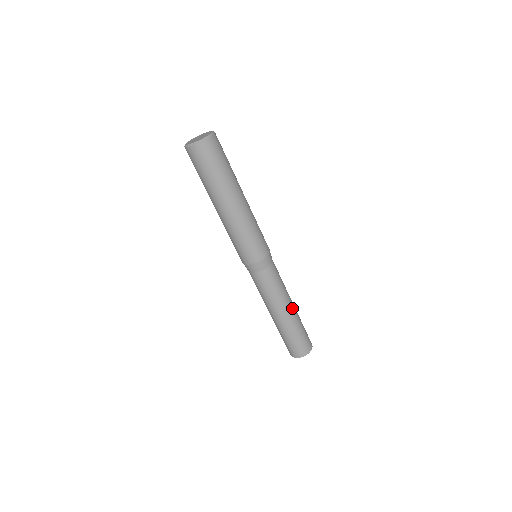
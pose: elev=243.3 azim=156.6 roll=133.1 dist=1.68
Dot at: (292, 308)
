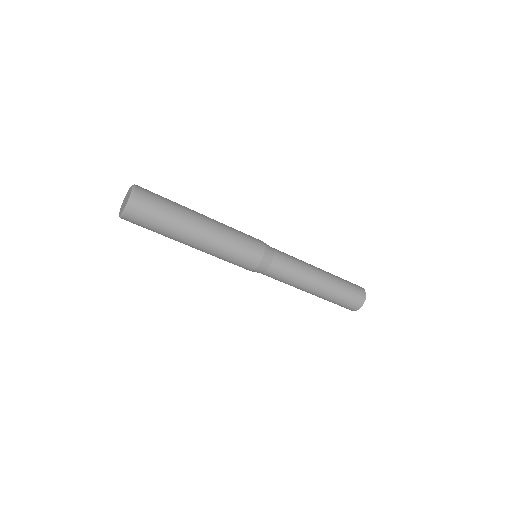
Dot at: (321, 277)
